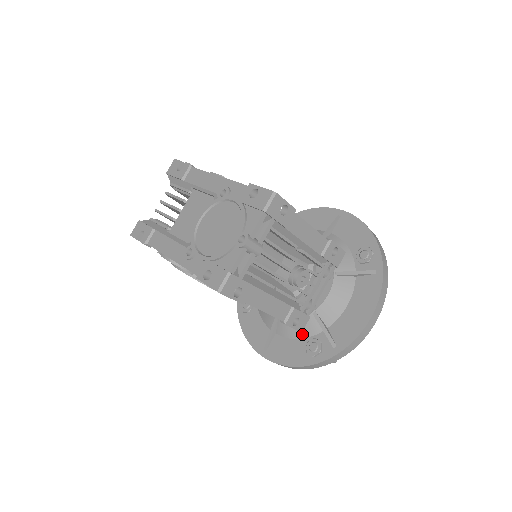
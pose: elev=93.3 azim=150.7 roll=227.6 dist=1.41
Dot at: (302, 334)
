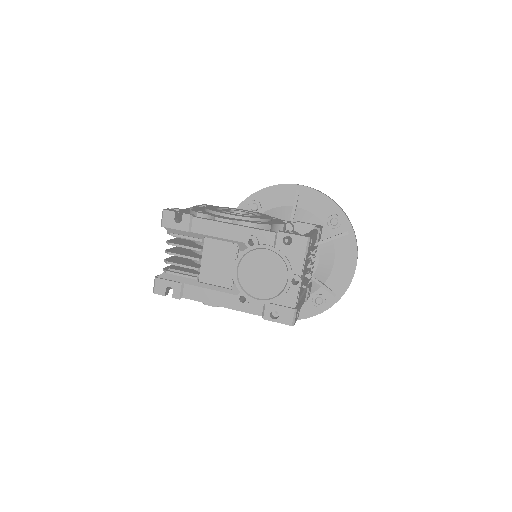
Dot at: occluded
